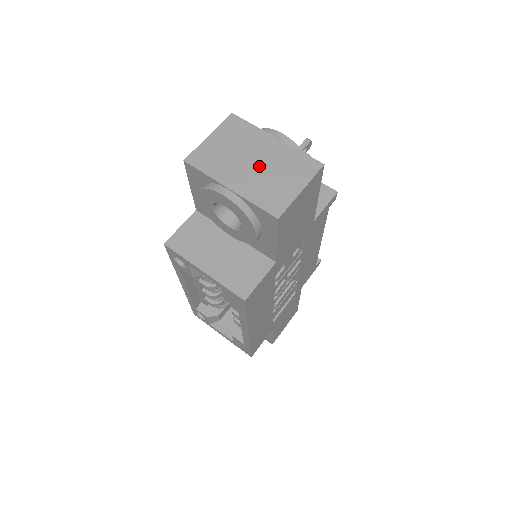
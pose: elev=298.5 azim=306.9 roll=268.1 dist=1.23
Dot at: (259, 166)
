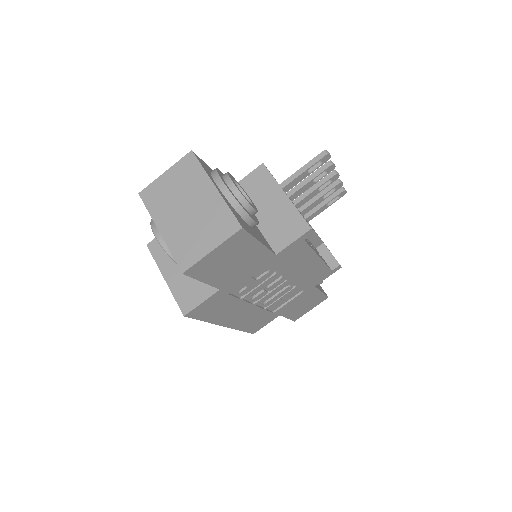
Dot at: (190, 215)
